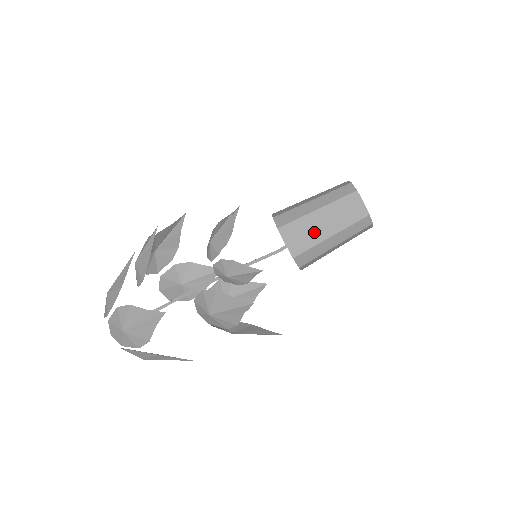
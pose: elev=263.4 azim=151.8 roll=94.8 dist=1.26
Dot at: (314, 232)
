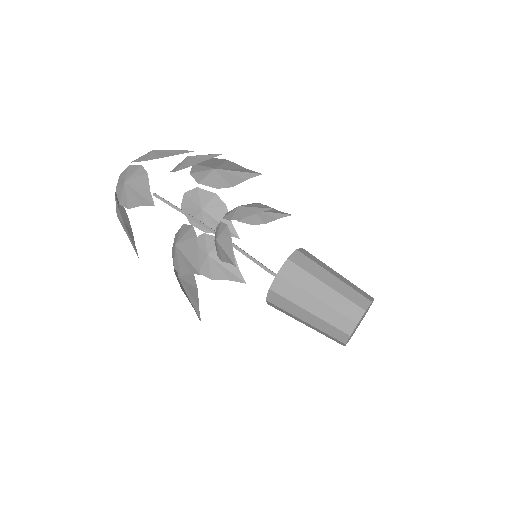
Dot at: (303, 293)
